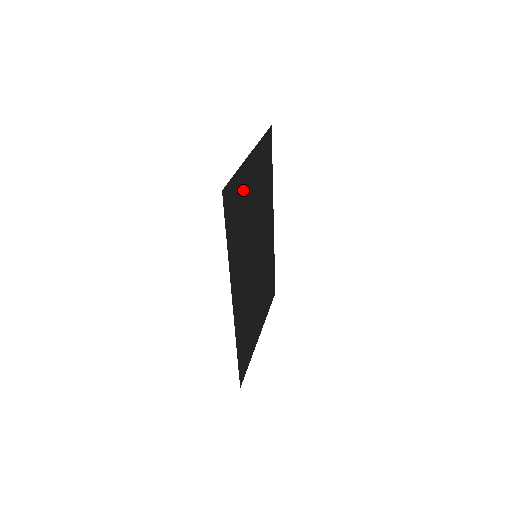
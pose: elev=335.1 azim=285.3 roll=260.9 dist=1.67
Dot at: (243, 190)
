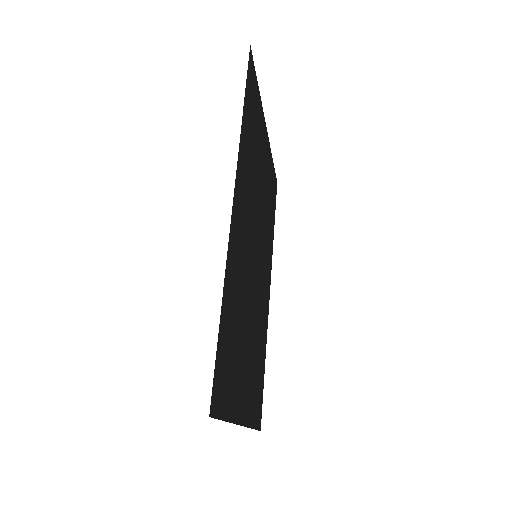
Dot at: (259, 129)
